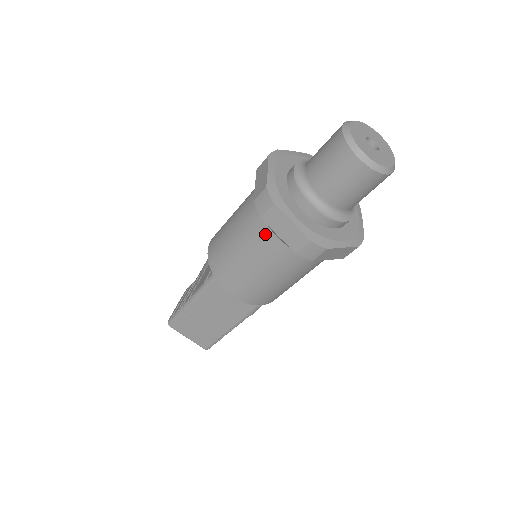
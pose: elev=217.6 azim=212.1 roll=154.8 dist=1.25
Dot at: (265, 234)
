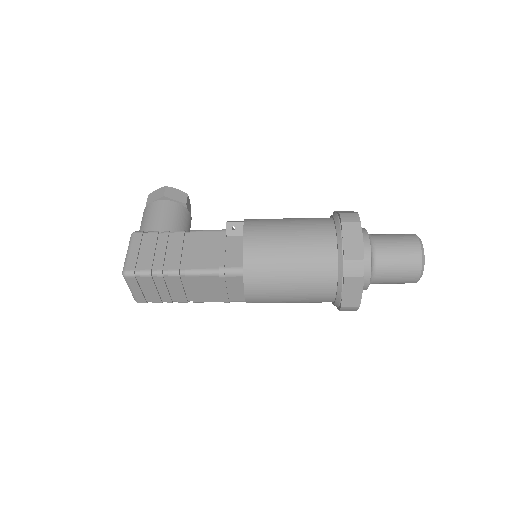
Dot at: (328, 281)
